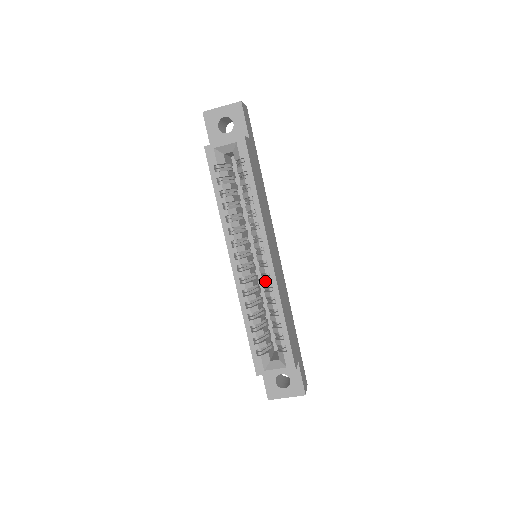
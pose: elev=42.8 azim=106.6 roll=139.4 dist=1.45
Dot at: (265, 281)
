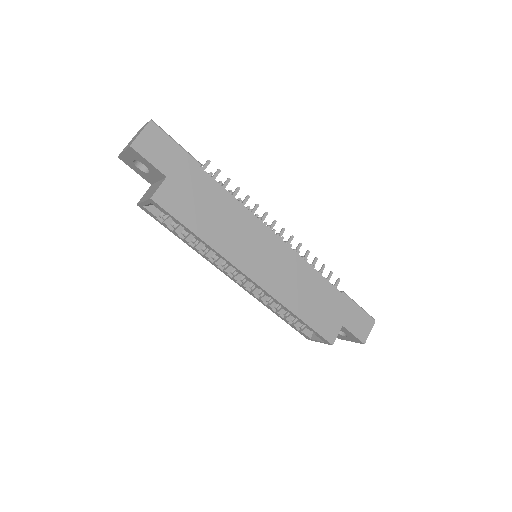
Dot at: occluded
